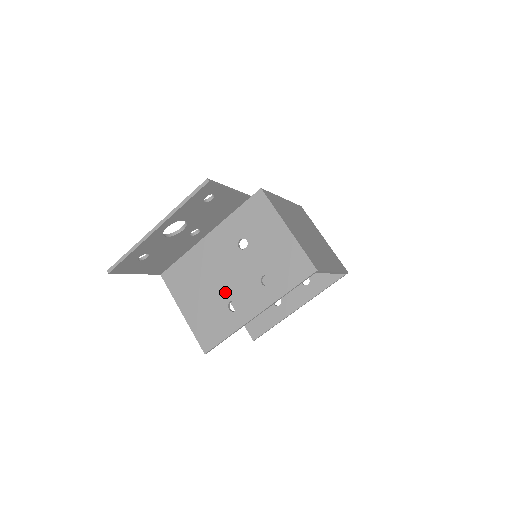
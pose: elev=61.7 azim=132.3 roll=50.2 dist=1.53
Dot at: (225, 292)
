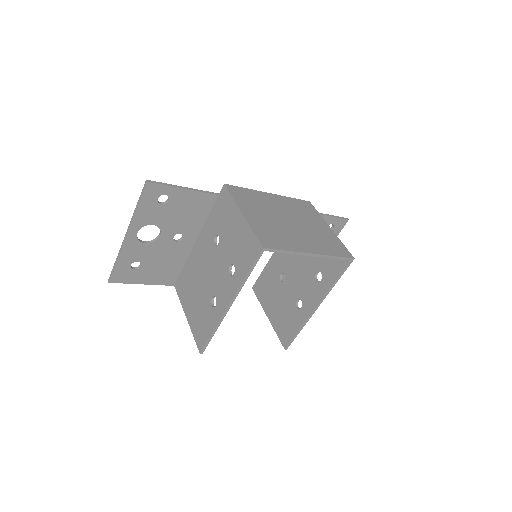
Dot at: (209, 290)
